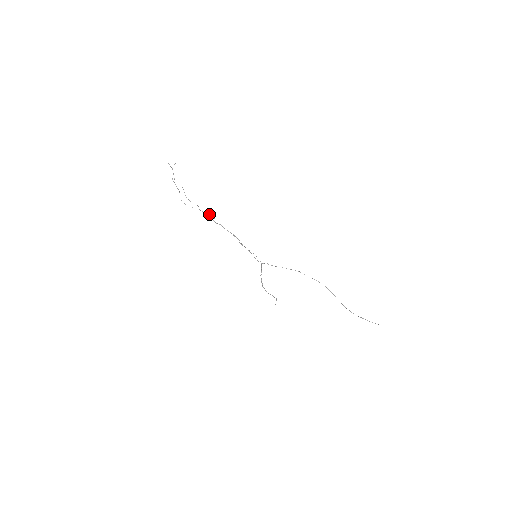
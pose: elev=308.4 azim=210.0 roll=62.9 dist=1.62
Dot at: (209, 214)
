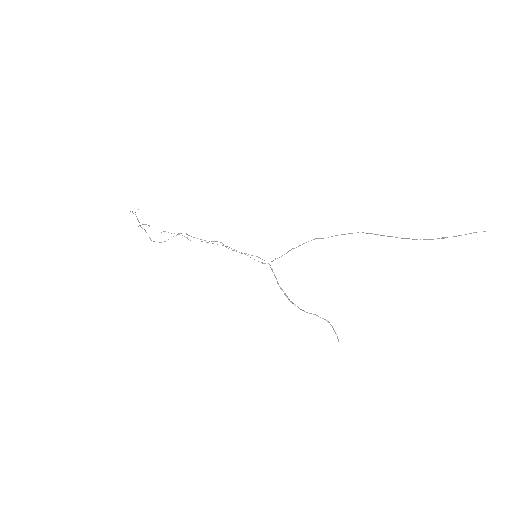
Dot at: (180, 233)
